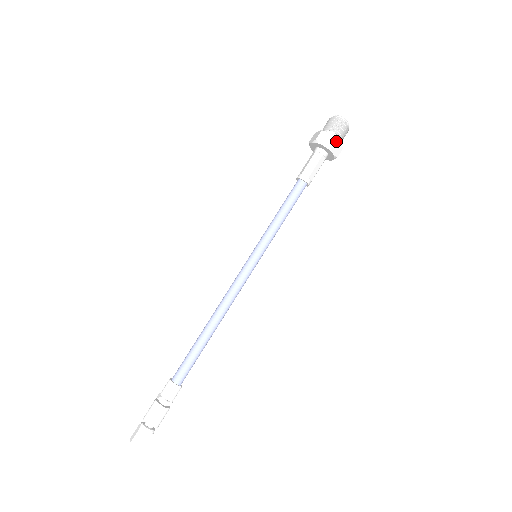
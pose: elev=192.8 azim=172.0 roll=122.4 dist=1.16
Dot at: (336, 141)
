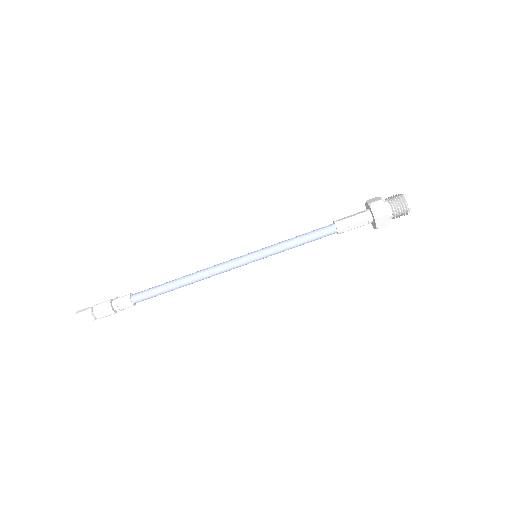
Dot at: (386, 216)
